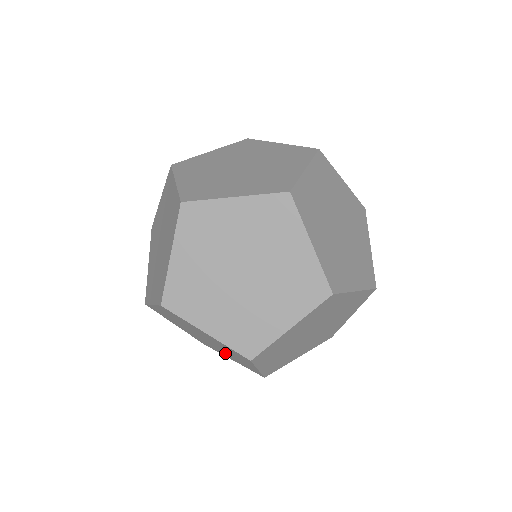
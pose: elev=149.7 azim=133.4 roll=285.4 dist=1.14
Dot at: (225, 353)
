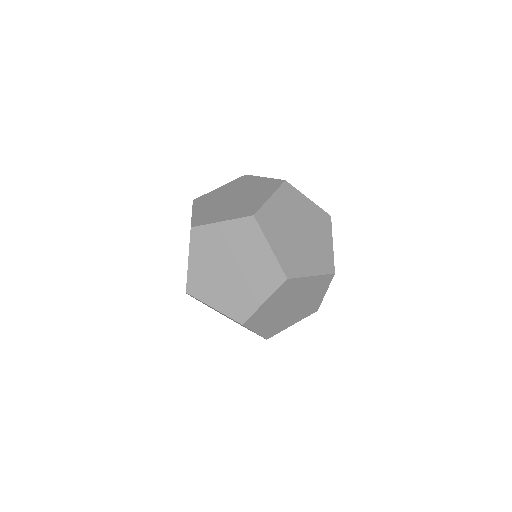
Dot at: (251, 281)
